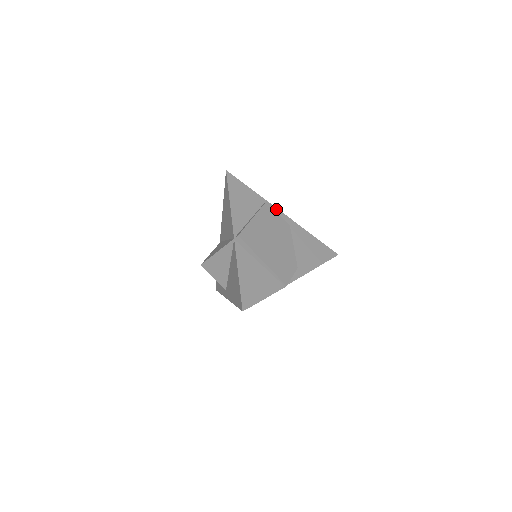
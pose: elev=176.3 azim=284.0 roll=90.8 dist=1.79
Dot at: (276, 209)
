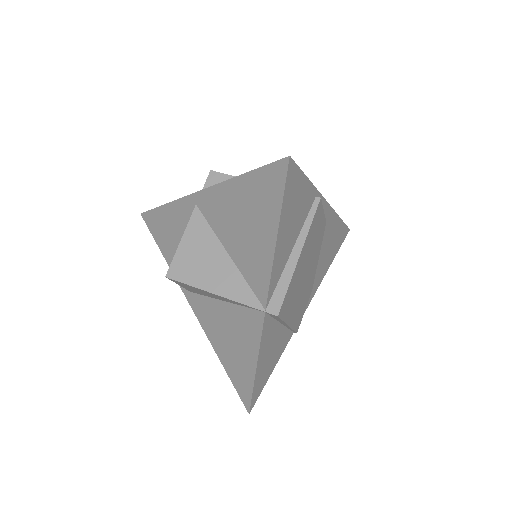
Dot at: (323, 200)
